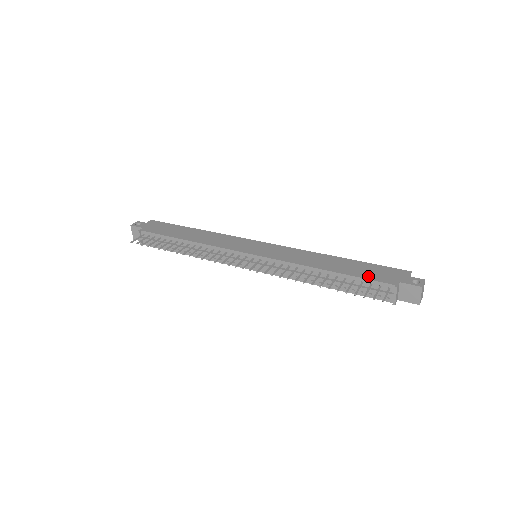
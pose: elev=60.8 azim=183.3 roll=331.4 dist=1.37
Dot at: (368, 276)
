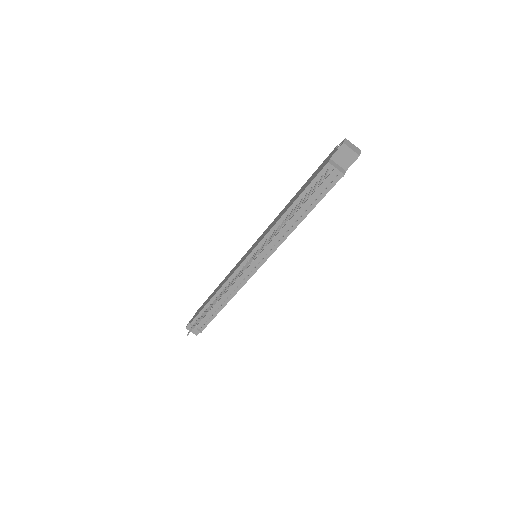
Dot at: (311, 180)
